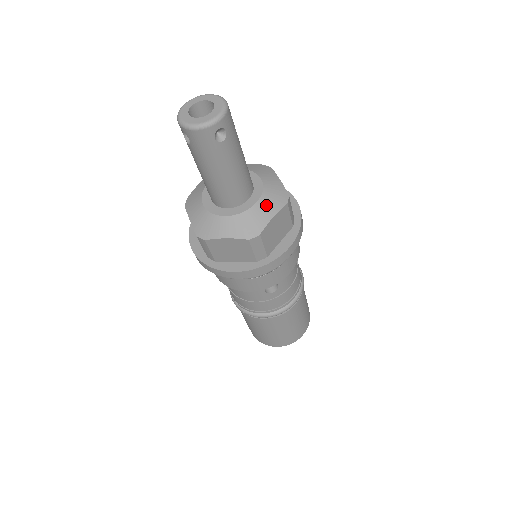
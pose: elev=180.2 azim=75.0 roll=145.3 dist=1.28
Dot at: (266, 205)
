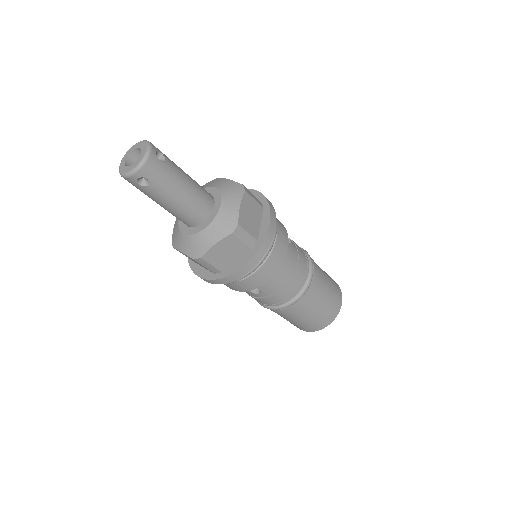
Dot at: (212, 232)
